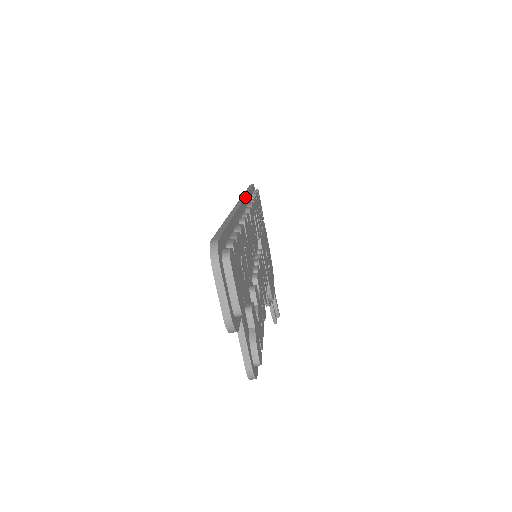
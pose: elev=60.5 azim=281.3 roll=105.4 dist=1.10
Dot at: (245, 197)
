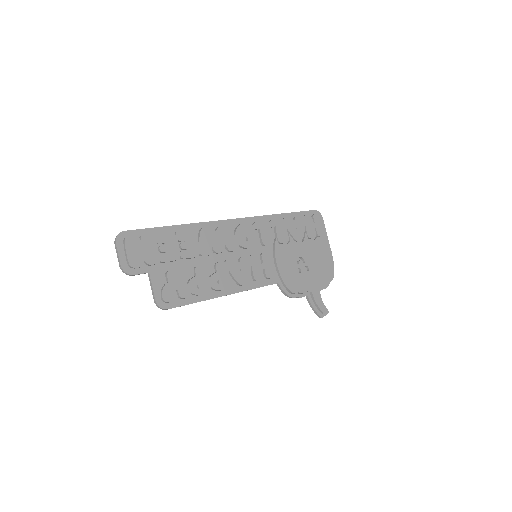
Dot at: (251, 217)
